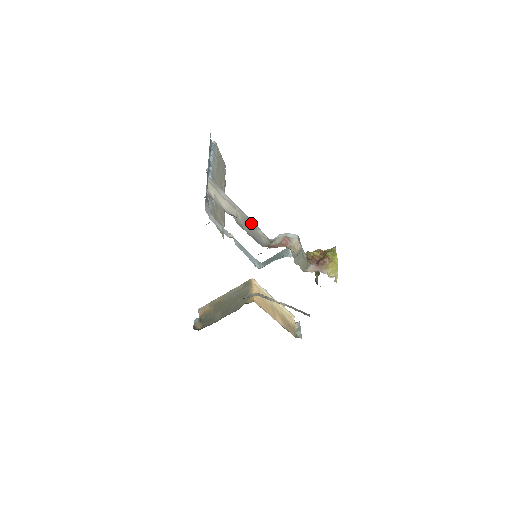
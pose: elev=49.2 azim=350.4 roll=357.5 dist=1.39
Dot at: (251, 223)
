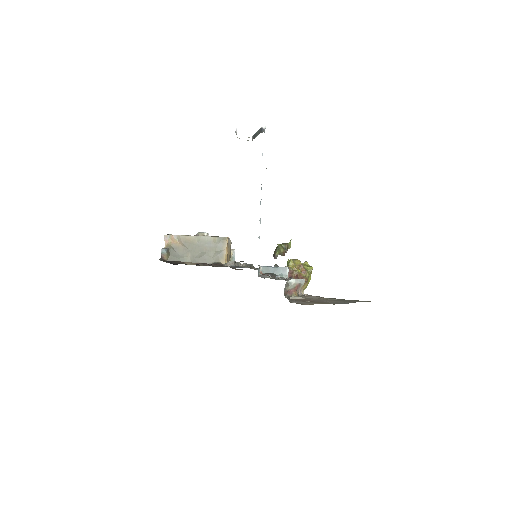
Dot at: occluded
